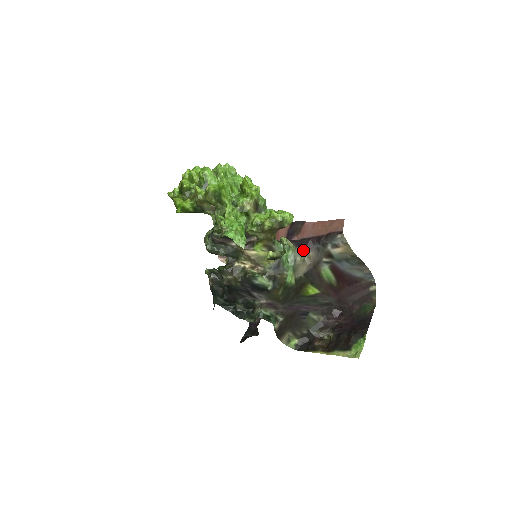
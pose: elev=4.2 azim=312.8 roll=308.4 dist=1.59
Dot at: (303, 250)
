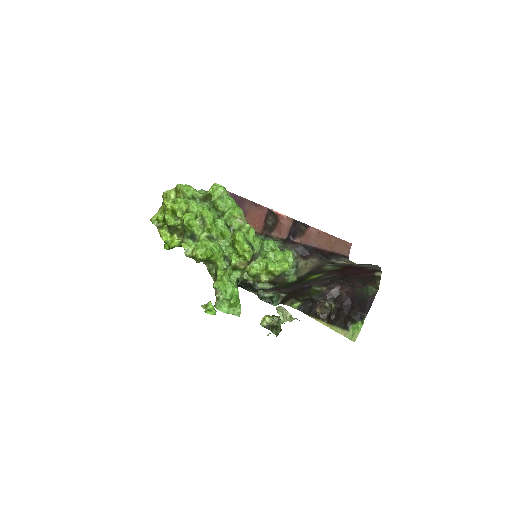
Dot at: (306, 258)
